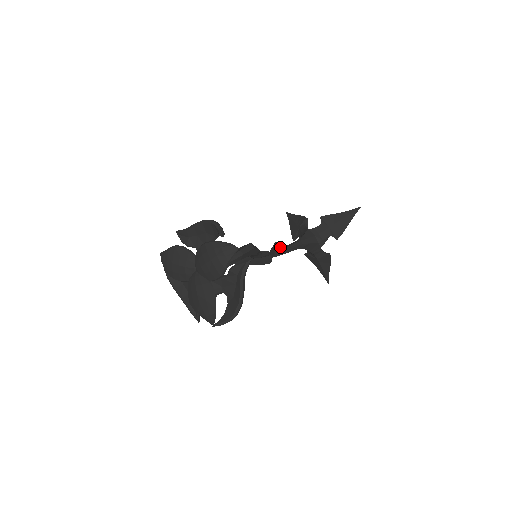
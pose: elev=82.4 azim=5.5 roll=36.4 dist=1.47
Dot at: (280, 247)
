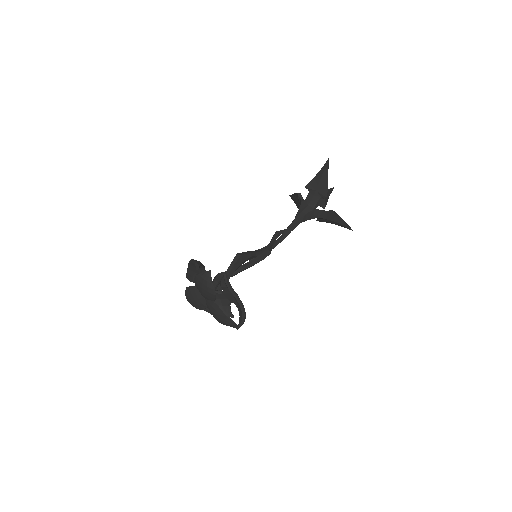
Dot at: (281, 233)
